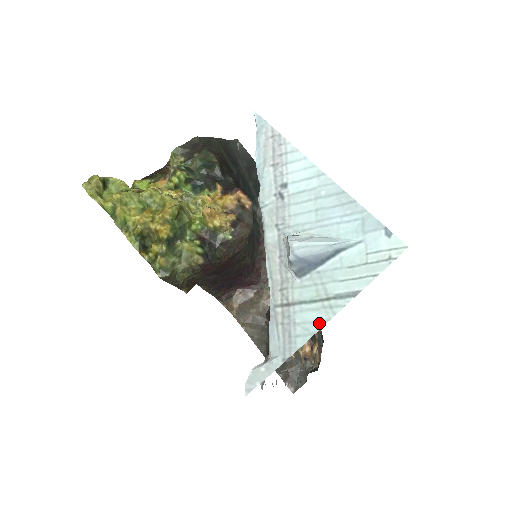
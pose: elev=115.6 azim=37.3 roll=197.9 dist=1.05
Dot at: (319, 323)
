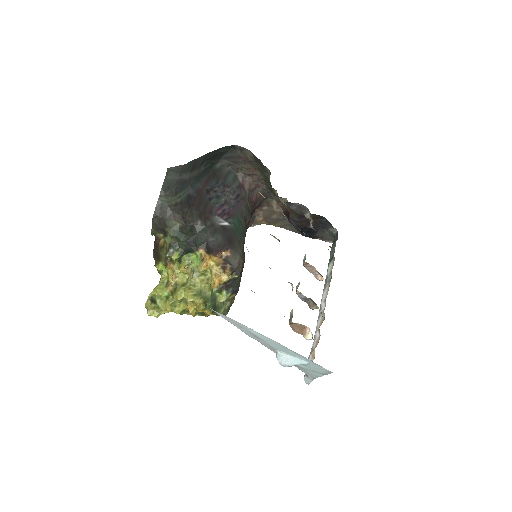
Dot at: (318, 376)
